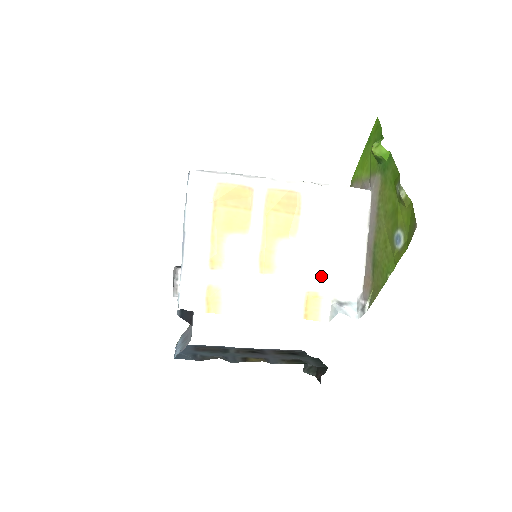
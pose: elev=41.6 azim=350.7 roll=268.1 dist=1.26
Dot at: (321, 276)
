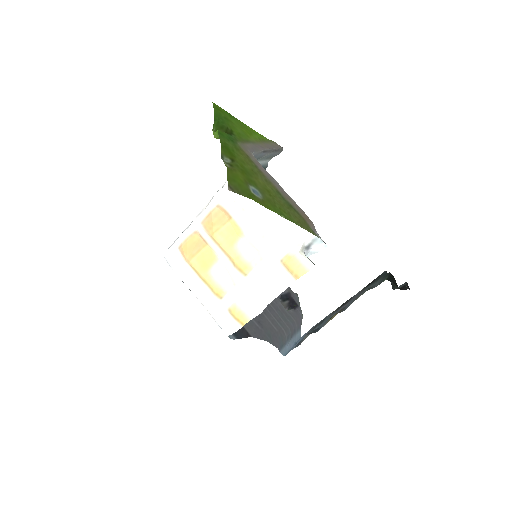
Dot at: (279, 242)
